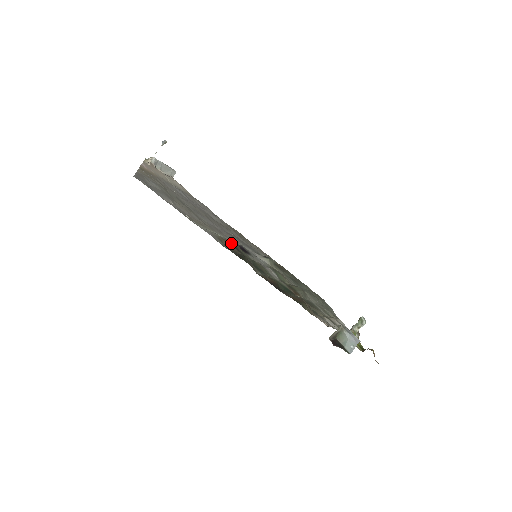
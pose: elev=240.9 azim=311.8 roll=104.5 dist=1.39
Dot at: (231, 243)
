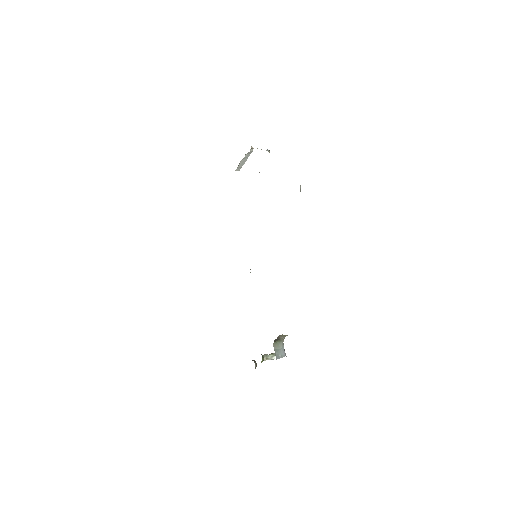
Dot at: occluded
